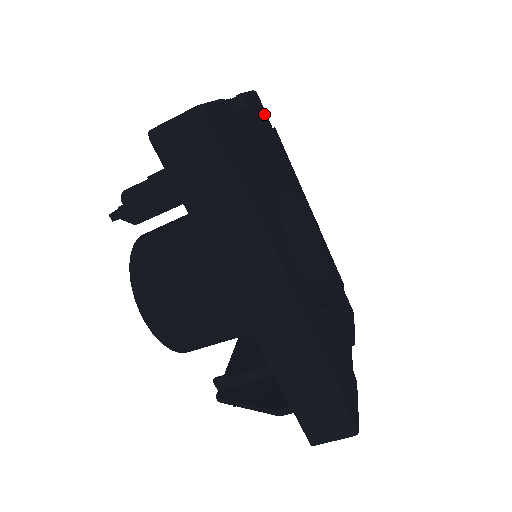
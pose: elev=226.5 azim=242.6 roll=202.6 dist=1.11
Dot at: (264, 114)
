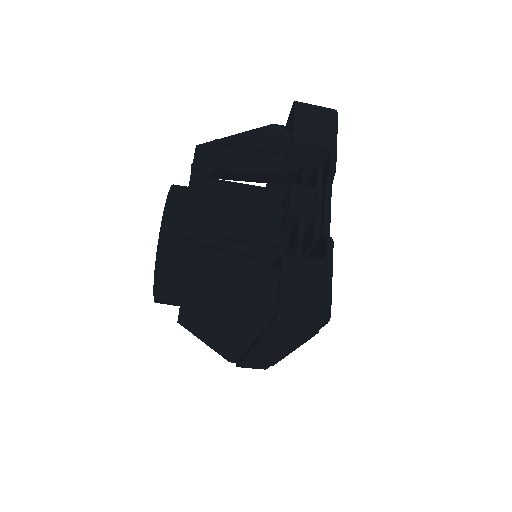
Dot at: occluded
